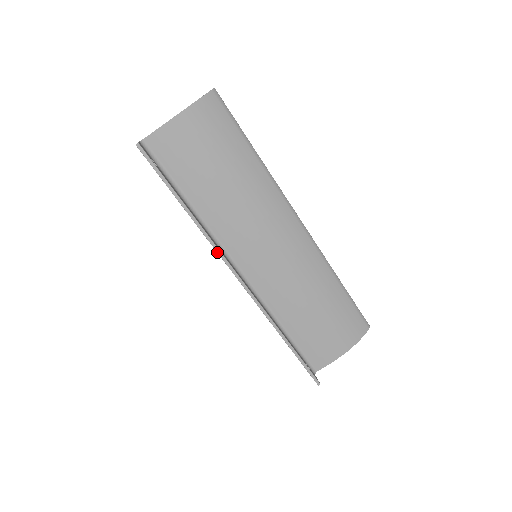
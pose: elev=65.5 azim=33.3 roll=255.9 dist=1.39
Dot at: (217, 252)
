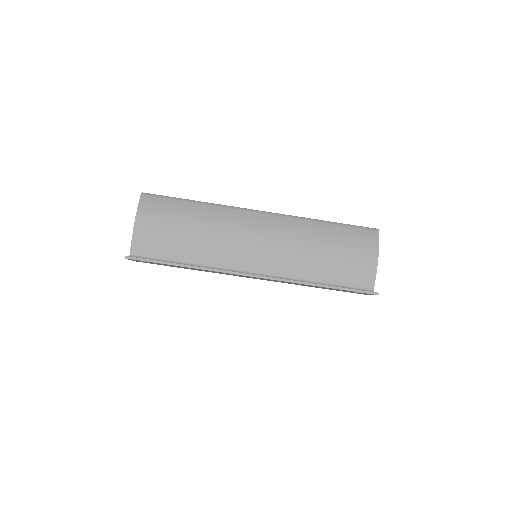
Dot at: occluded
